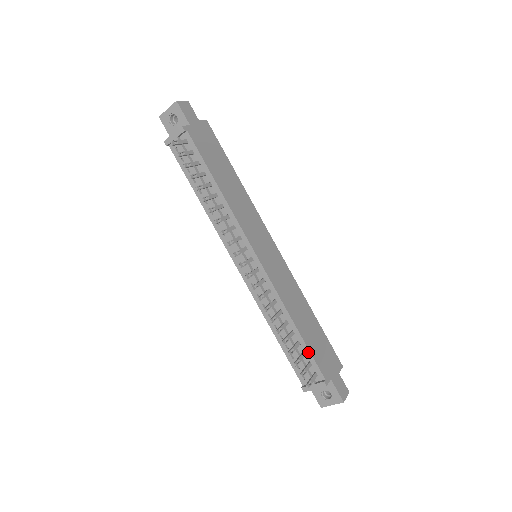
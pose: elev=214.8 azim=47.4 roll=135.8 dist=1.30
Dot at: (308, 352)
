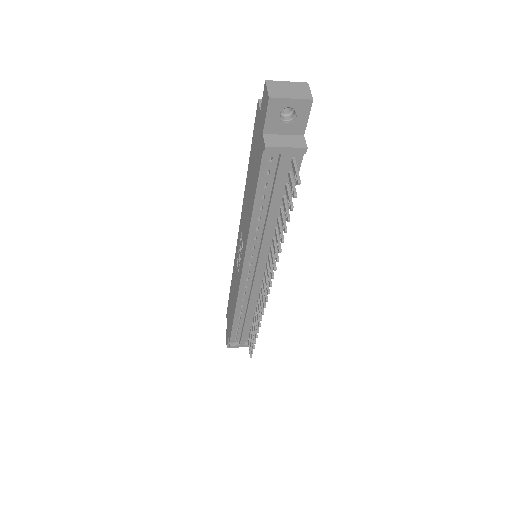
Dot at: occluded
